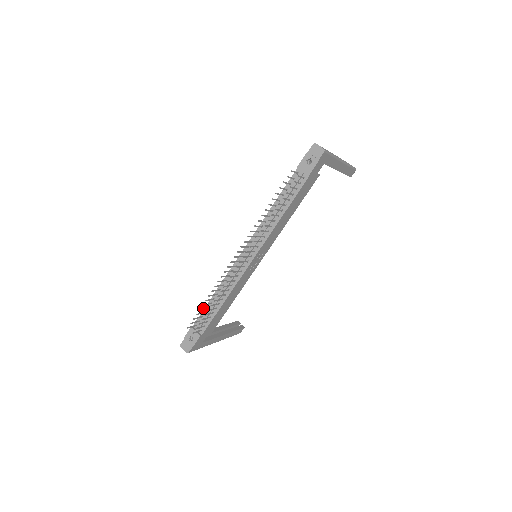
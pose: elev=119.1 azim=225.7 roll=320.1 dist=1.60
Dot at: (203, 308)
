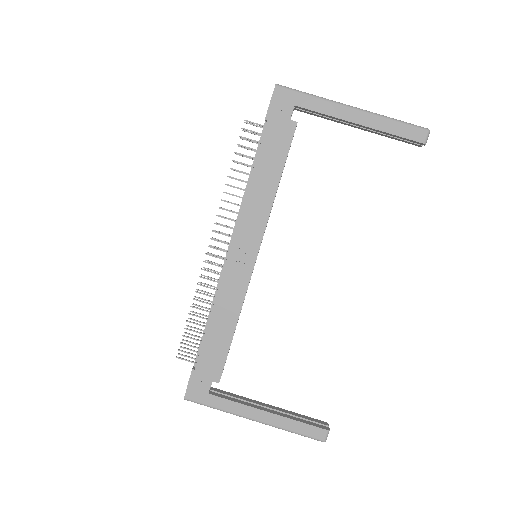
Dot at: occluded
